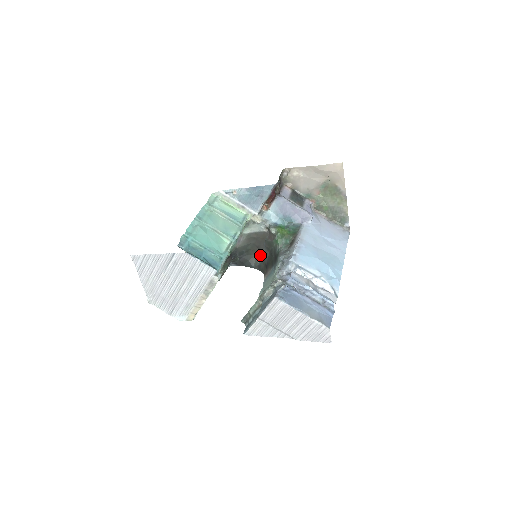
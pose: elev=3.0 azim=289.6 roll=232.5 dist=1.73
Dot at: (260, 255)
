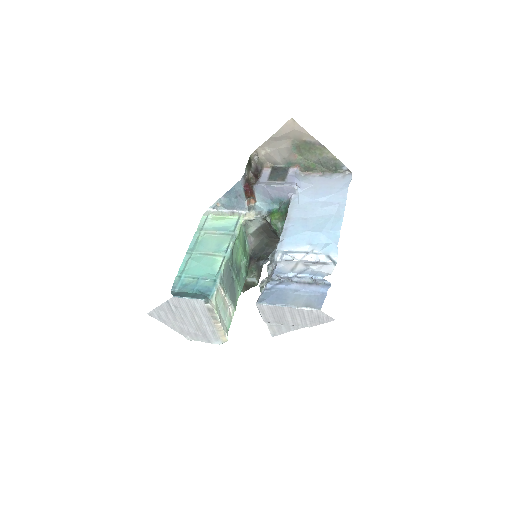
Dot at: occluded
